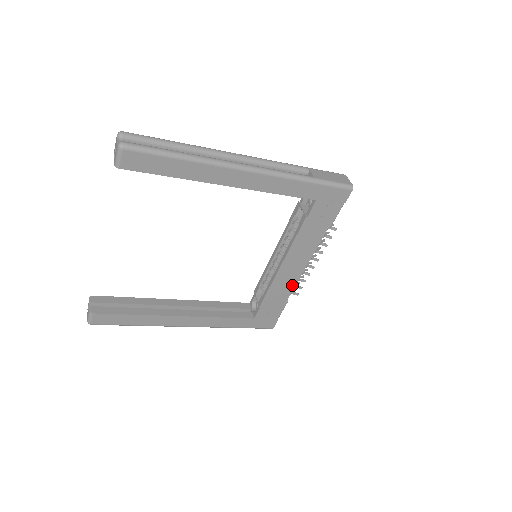
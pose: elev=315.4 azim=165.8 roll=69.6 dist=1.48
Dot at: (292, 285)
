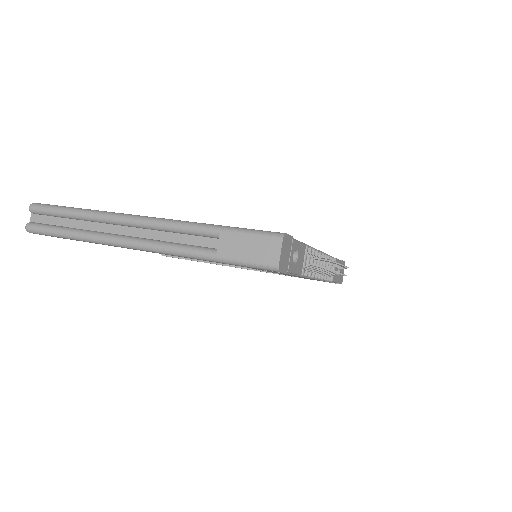
Dot at: occluded
